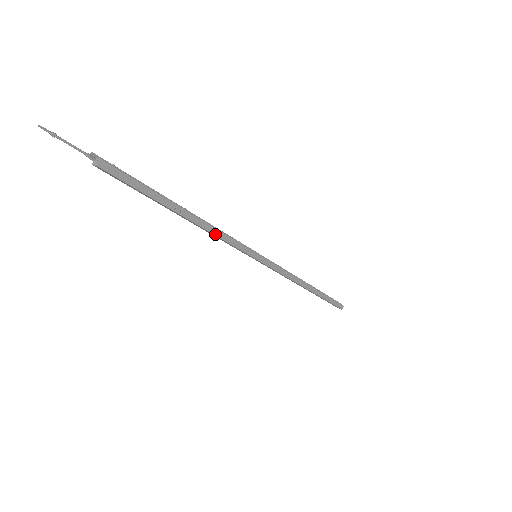
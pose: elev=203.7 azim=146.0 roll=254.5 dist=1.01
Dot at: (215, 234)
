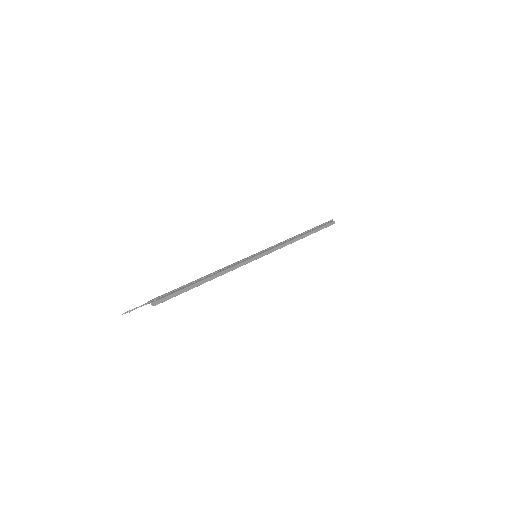
Dot at: occluded
